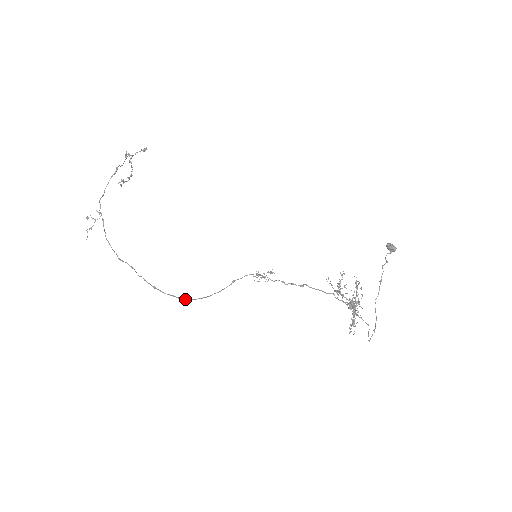
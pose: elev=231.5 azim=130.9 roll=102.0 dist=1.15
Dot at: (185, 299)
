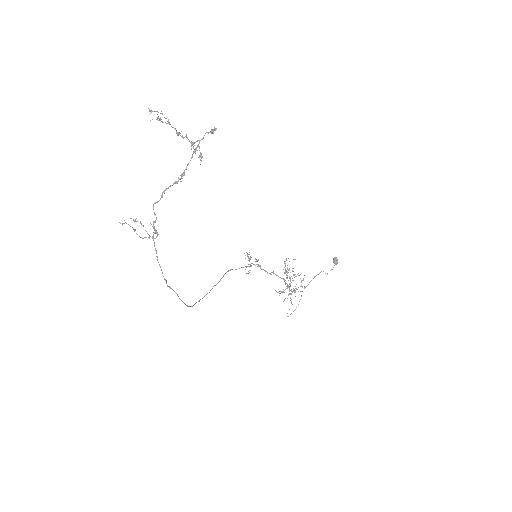
Dot at: occluded
